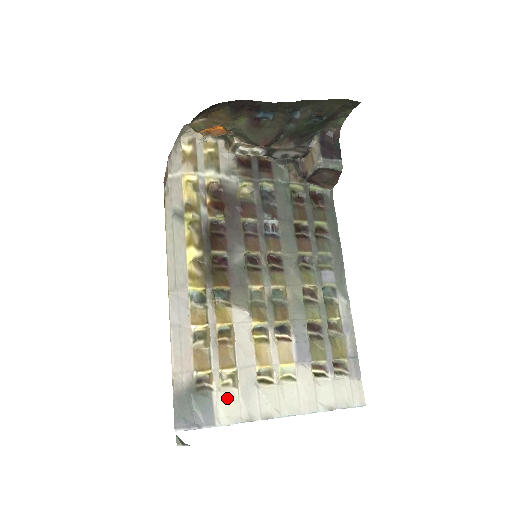
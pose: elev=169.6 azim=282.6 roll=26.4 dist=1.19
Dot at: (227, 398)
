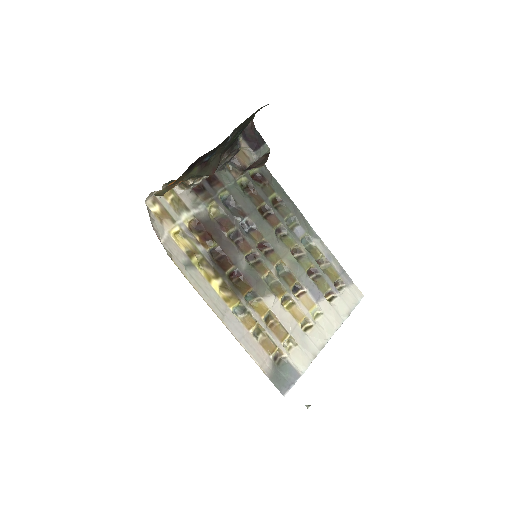
Dot at: (296, 355)
